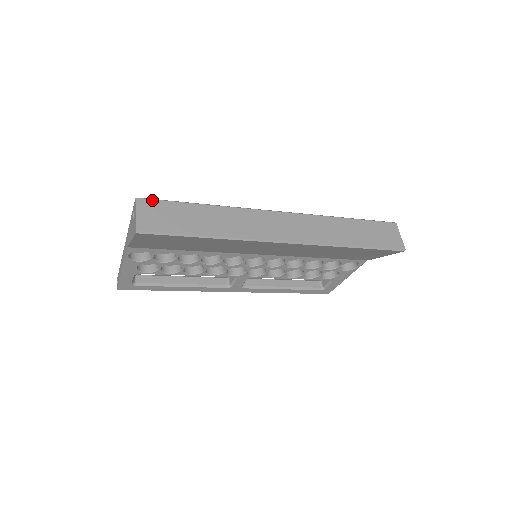
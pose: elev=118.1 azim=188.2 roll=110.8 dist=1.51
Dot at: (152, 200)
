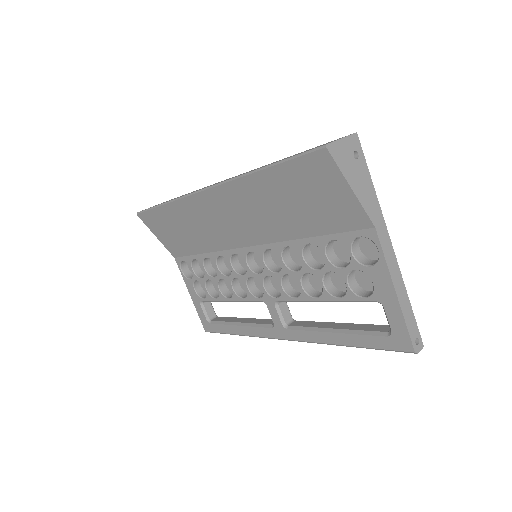
Dot at: occluded
